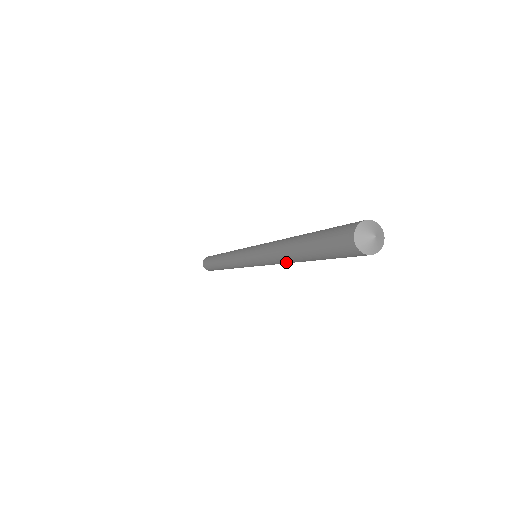
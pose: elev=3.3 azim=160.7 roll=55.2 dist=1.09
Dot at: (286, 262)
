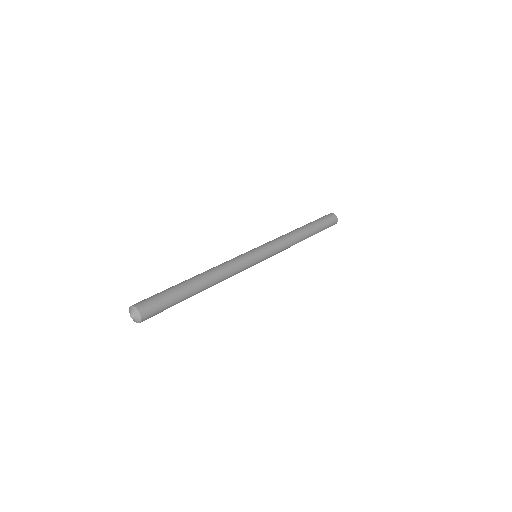
Dot at: occluded
